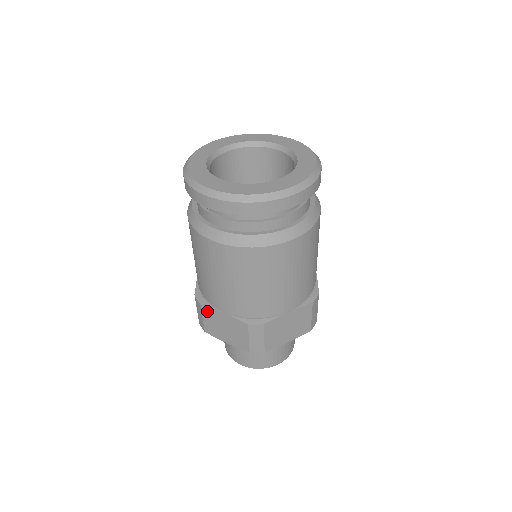
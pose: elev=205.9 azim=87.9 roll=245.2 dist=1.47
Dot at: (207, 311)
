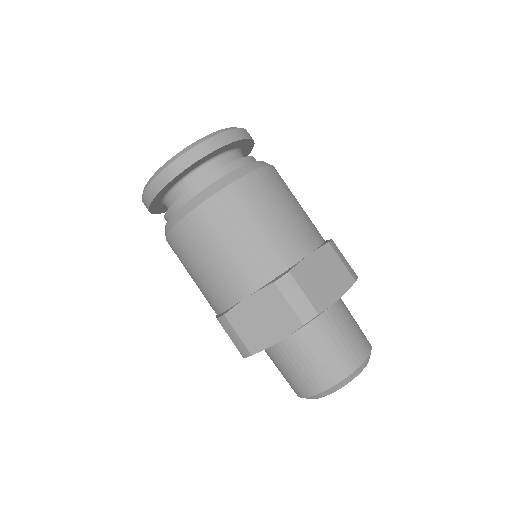
Dot at: occluded
